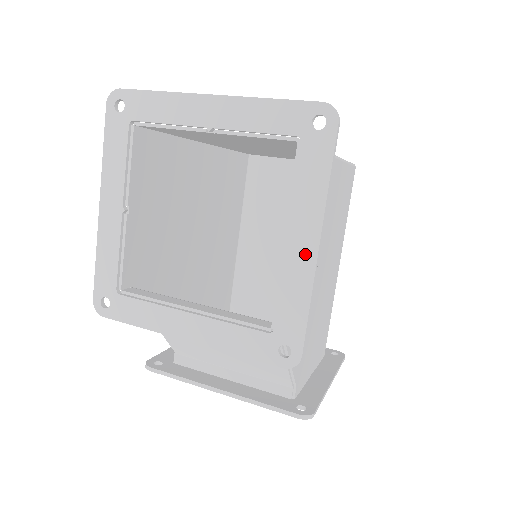
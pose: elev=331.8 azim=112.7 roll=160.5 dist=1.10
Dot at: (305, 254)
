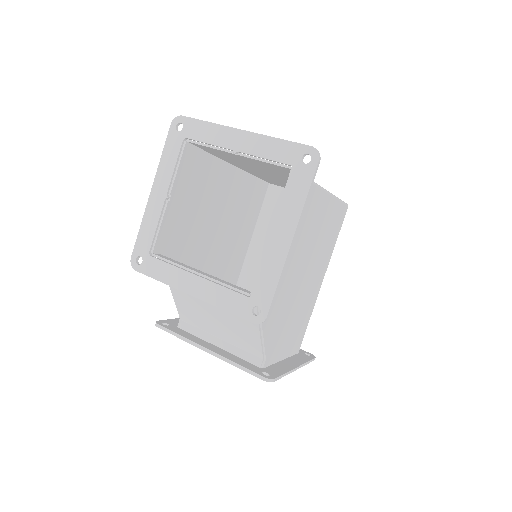
Dot at: (282, 245)
